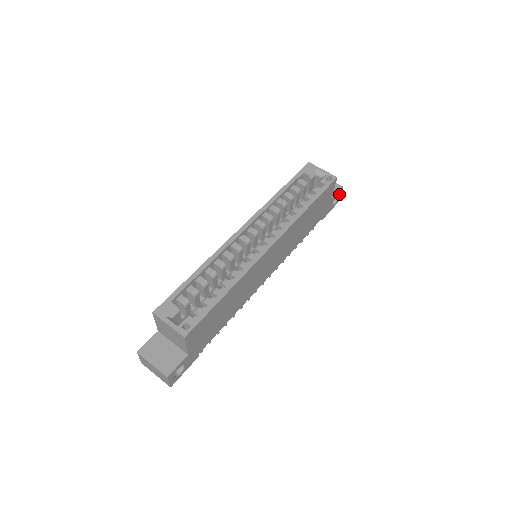
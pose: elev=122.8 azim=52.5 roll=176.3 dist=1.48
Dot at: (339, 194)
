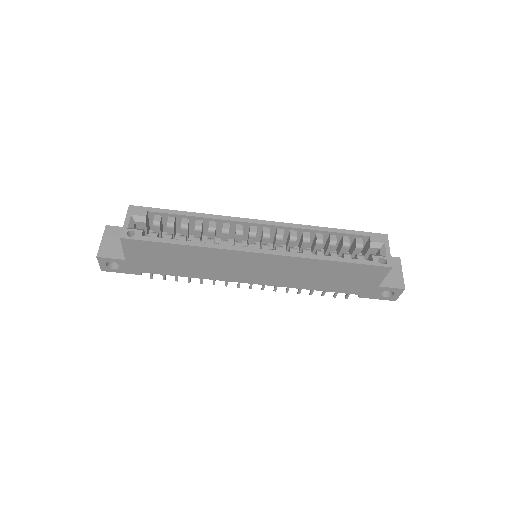
Dot at: (396, 292)
